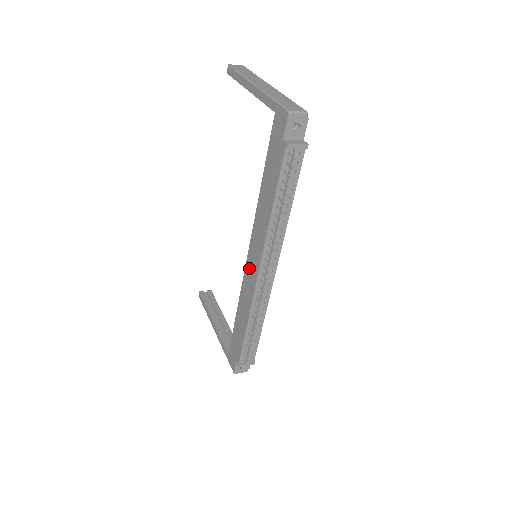
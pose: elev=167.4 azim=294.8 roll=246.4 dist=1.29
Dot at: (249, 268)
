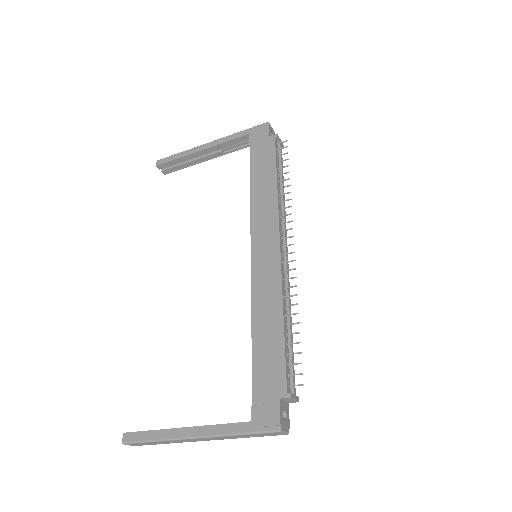
Dot at: (260, 257)
